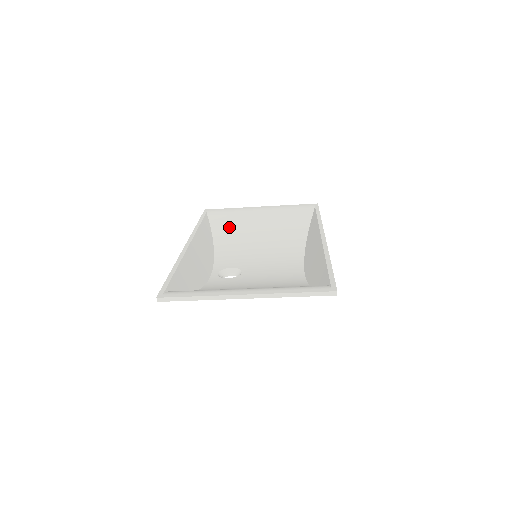
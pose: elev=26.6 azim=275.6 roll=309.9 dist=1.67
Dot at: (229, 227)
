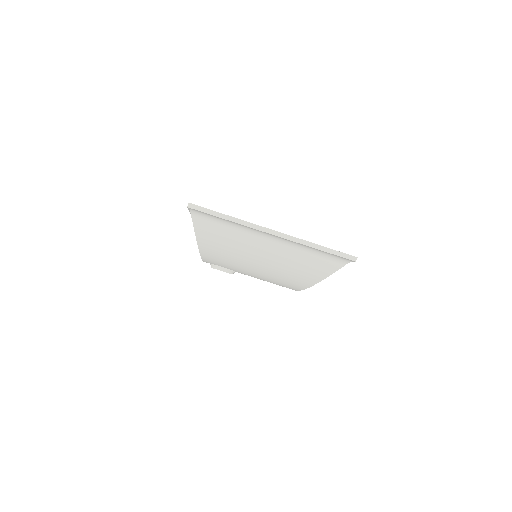
Dot at: occluded
